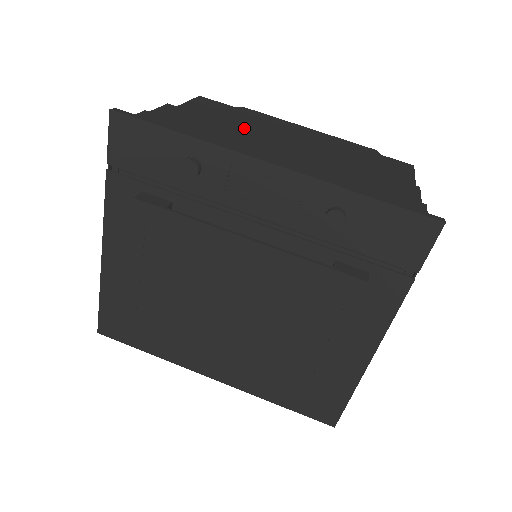
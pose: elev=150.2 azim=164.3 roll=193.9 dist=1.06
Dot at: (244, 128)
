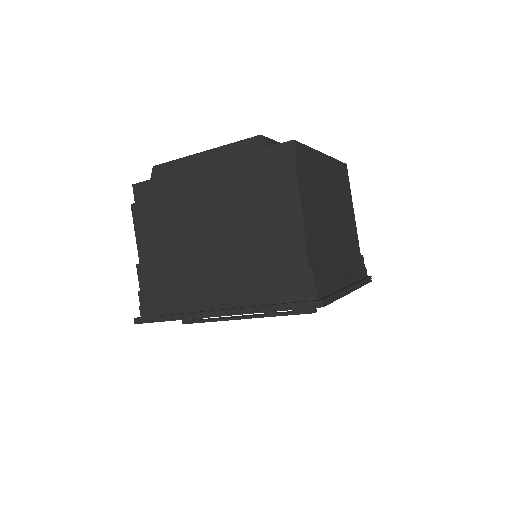
Dot at: (179, 239)
